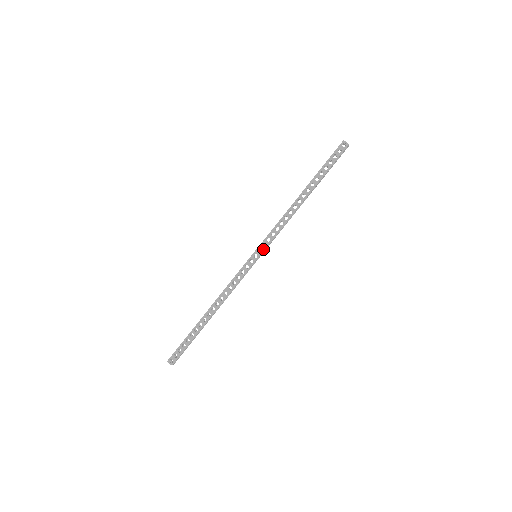
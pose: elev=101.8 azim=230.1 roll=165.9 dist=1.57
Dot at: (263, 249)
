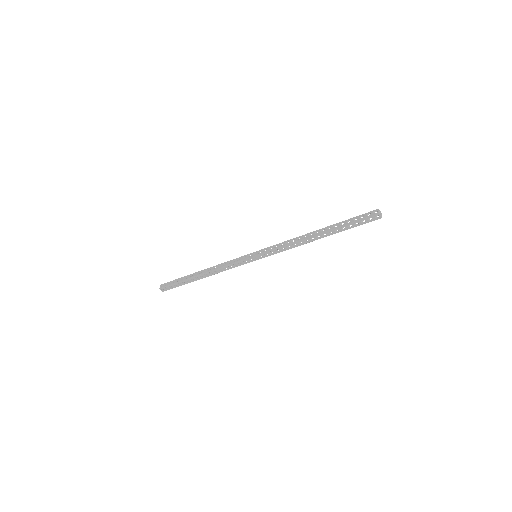
Dot at: (264, 257)
